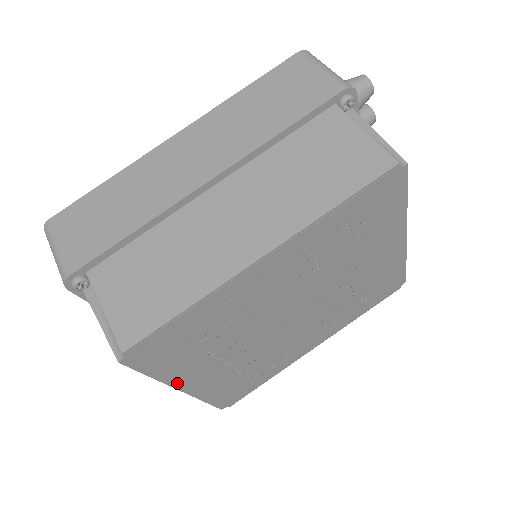
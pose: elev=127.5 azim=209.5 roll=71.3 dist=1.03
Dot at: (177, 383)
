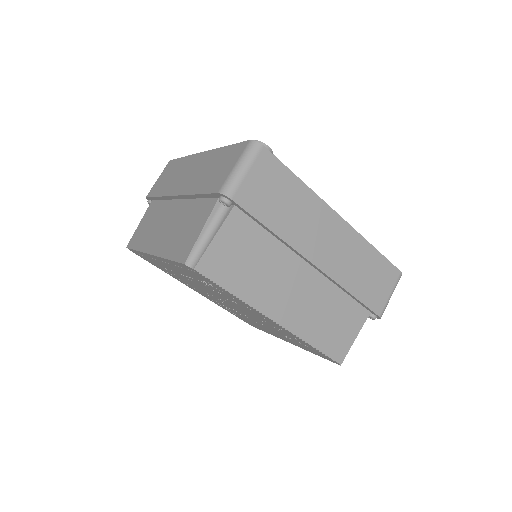
Dot at: (160, 258)
